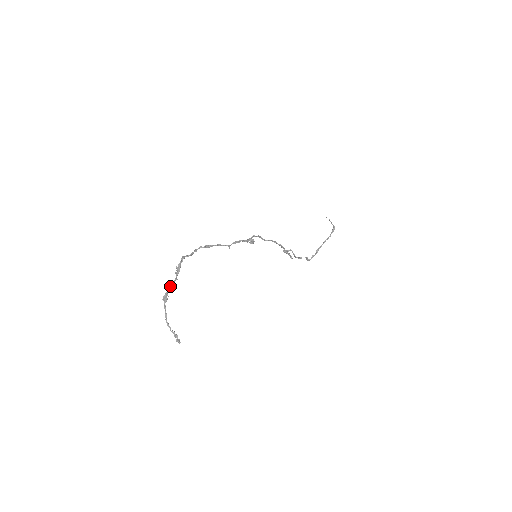
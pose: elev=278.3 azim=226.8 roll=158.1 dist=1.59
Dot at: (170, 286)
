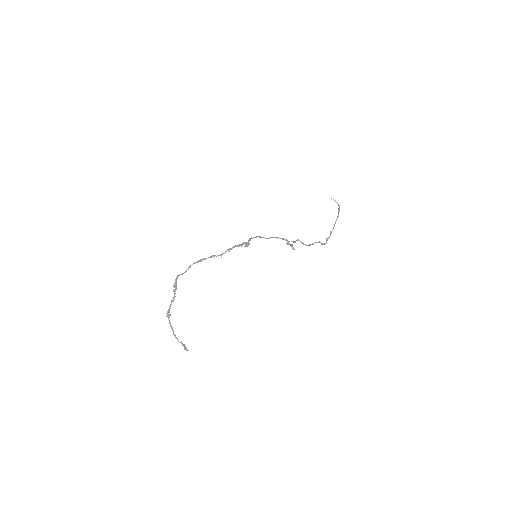
Dot at: occluded
